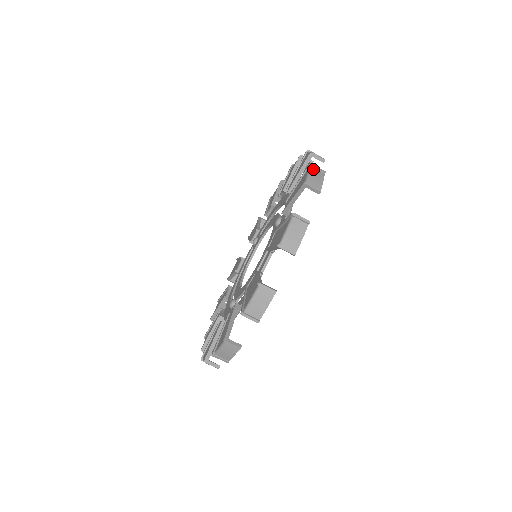
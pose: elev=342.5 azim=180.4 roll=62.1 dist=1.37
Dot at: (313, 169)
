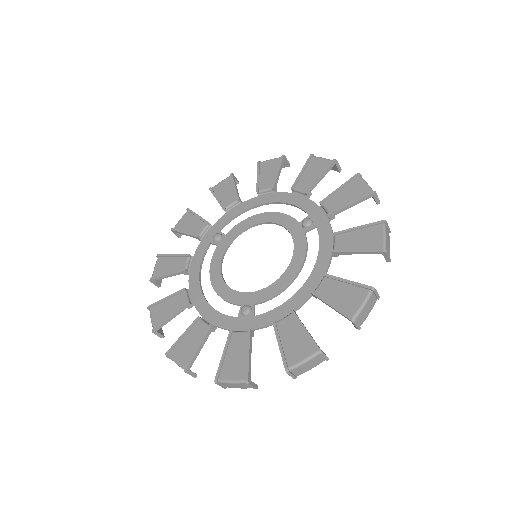
Dot at: (363, 179)
